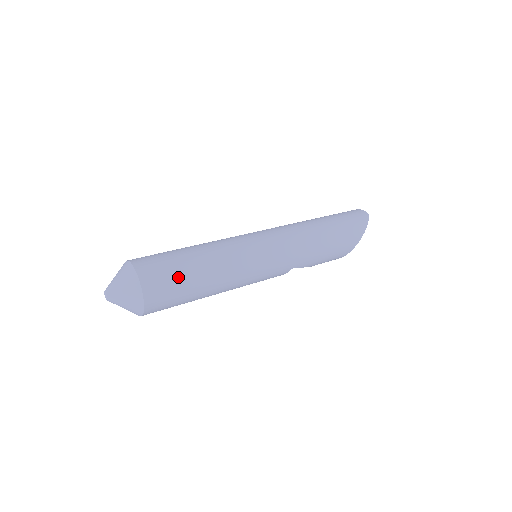
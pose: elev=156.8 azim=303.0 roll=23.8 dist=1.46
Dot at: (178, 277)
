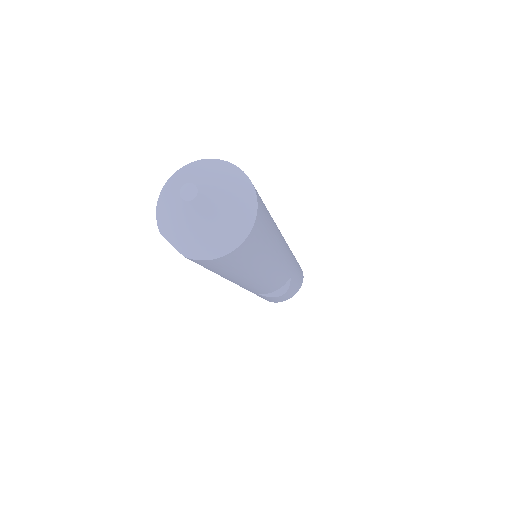
Dot at: occluded
